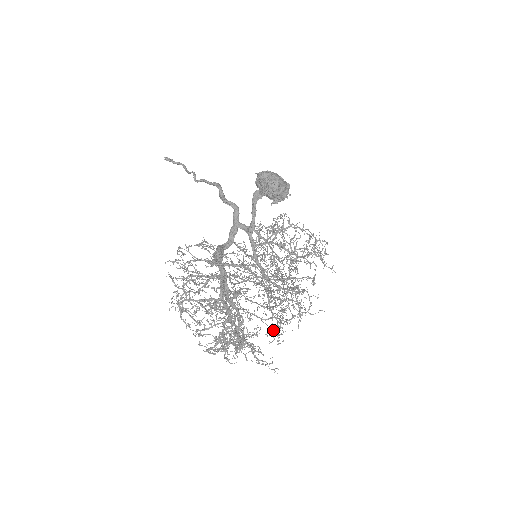
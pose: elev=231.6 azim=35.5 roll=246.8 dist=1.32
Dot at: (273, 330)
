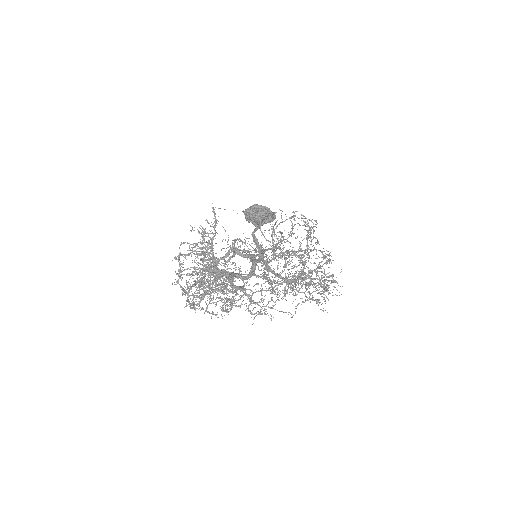
Dot at: (269, 280)
